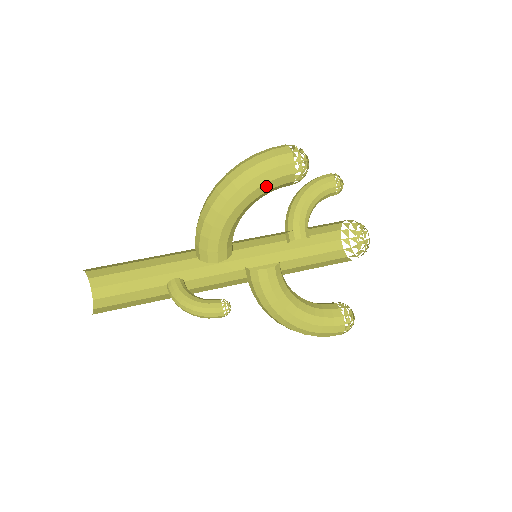
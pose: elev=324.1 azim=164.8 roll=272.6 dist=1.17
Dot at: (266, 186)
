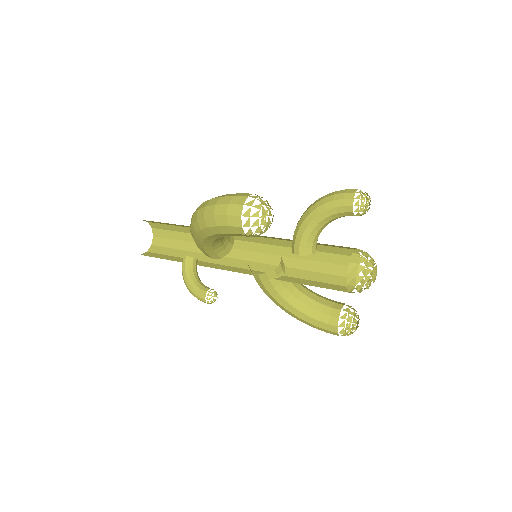
Dot at: (223, 234)
